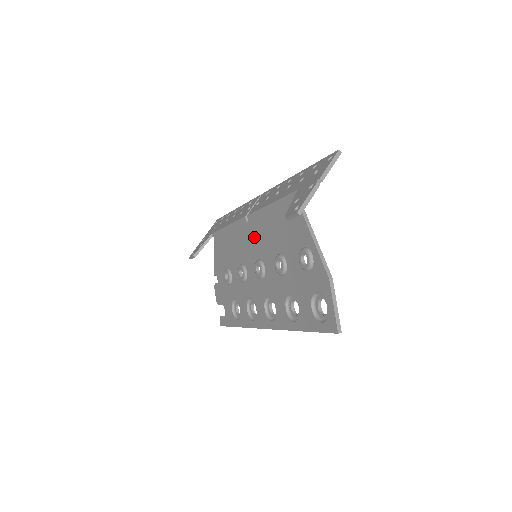
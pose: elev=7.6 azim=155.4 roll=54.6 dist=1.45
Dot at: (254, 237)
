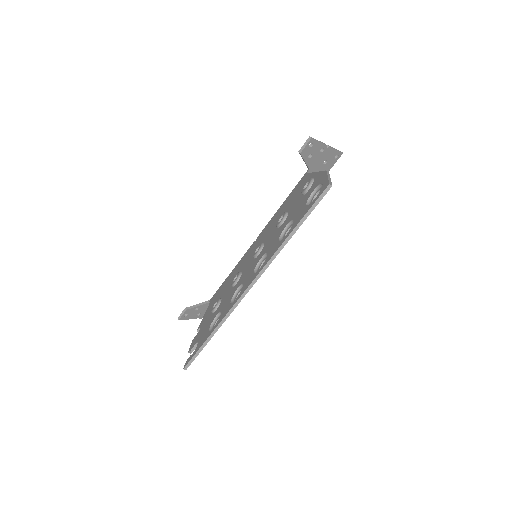
Dot at: (259, 240)
